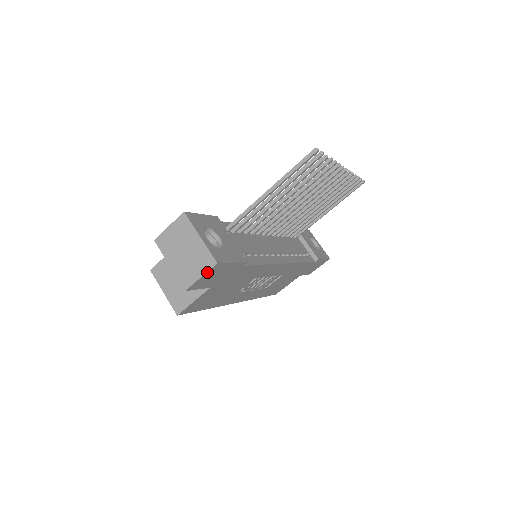
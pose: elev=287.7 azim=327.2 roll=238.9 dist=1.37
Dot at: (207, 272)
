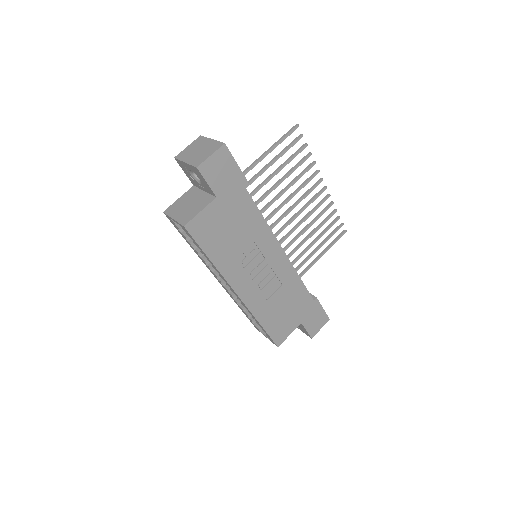
Dot at: (216, 152)
